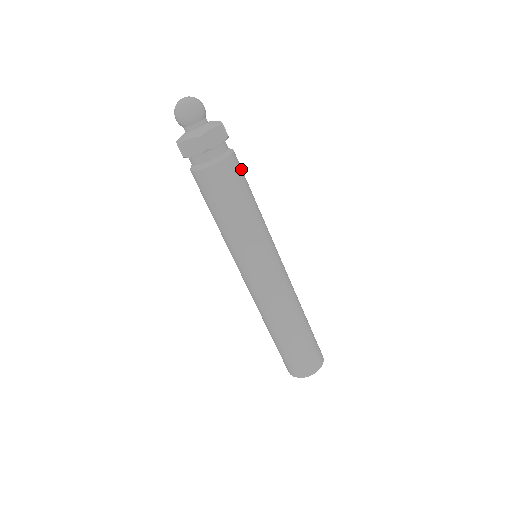
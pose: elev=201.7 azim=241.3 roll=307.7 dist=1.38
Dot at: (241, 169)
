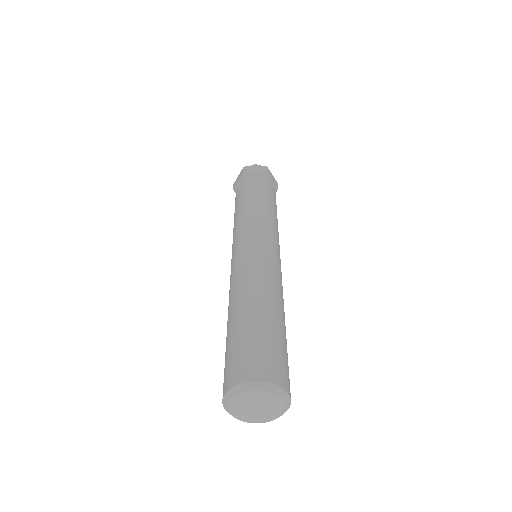
Dot at: occluded
